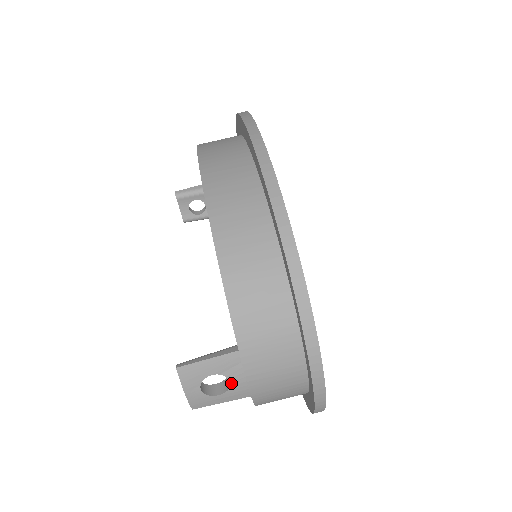
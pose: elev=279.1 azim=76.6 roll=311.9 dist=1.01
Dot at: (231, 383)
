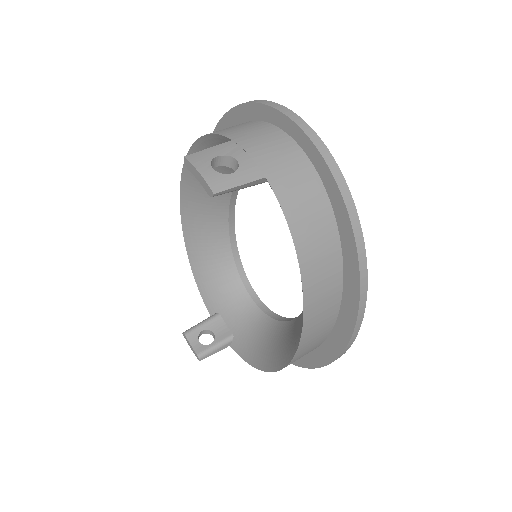
Dot at: (238, 161)
